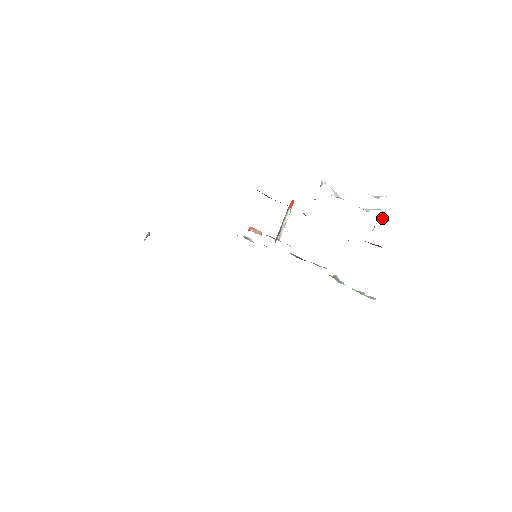
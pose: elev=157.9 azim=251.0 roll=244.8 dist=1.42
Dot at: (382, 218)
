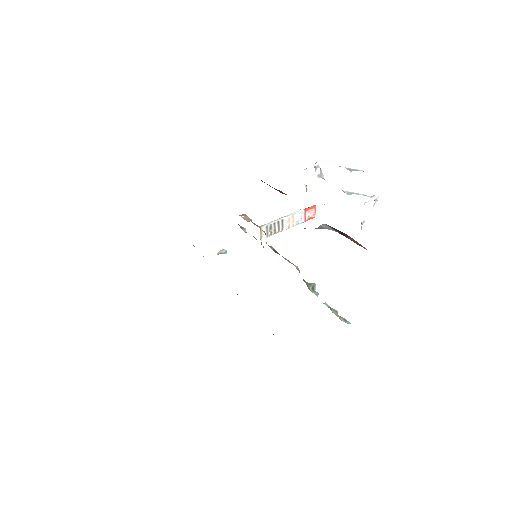
Dot at: occluded
